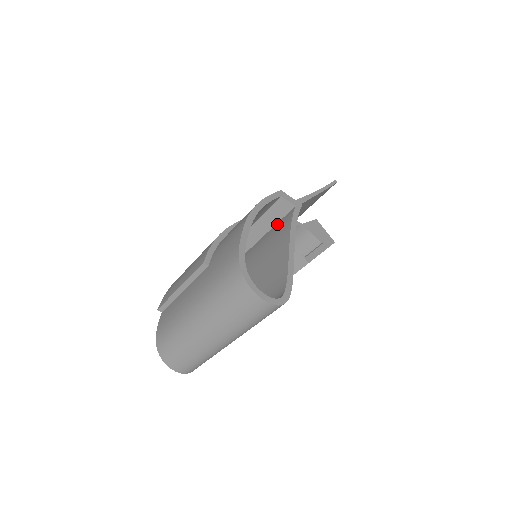
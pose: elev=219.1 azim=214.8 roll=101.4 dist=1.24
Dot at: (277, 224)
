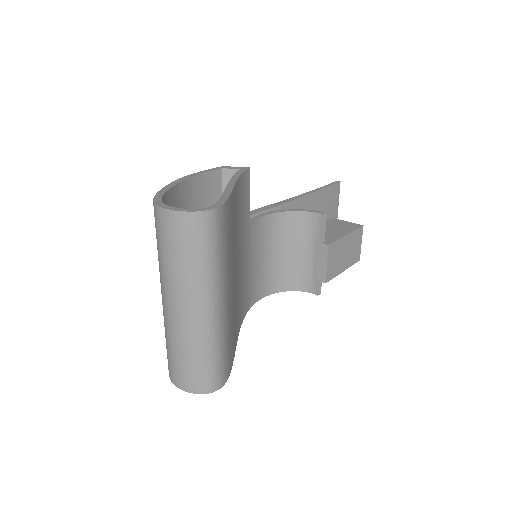
Dot at: occluded
